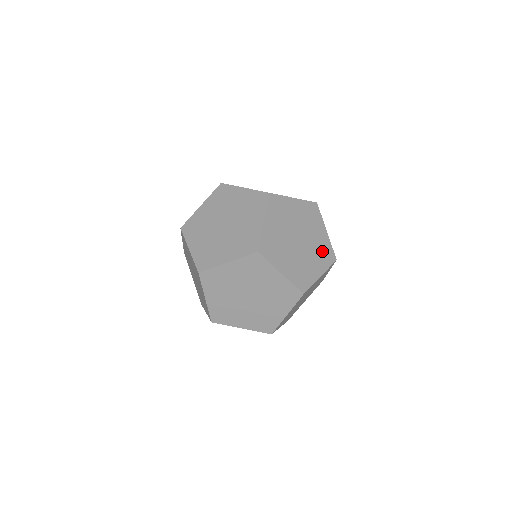
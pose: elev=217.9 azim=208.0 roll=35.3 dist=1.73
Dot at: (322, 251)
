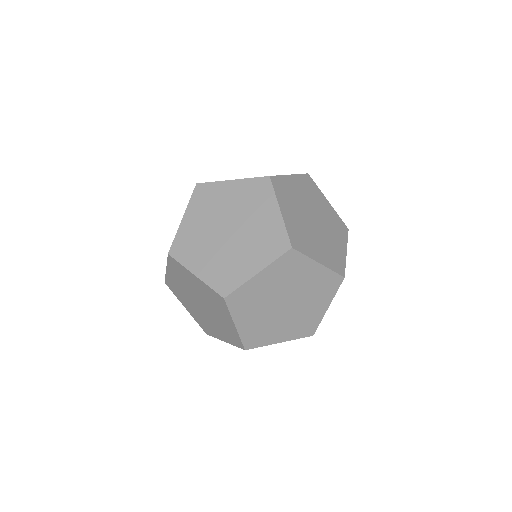
Dot at: (335, 224)
